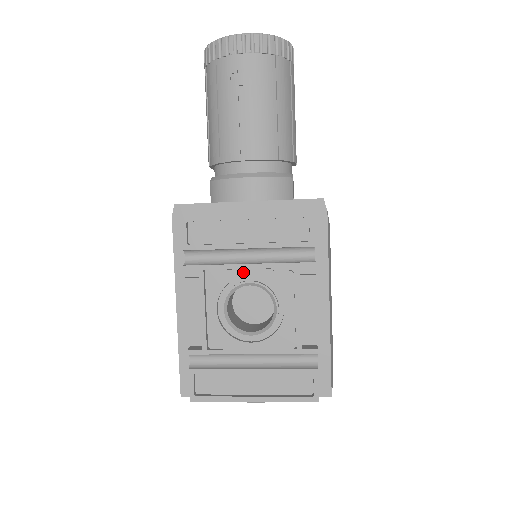
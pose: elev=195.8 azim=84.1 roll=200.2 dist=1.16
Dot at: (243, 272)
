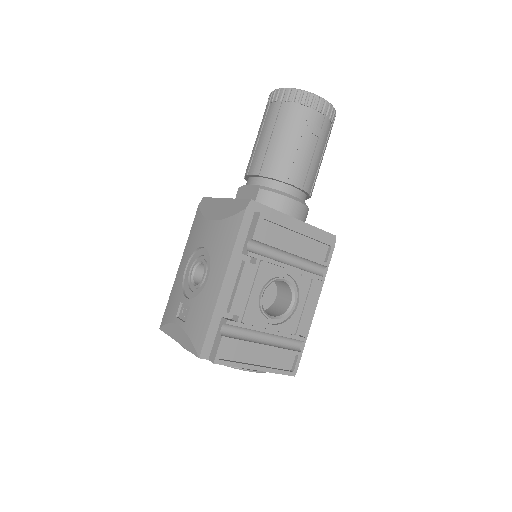
Dot at: (284, 270)
